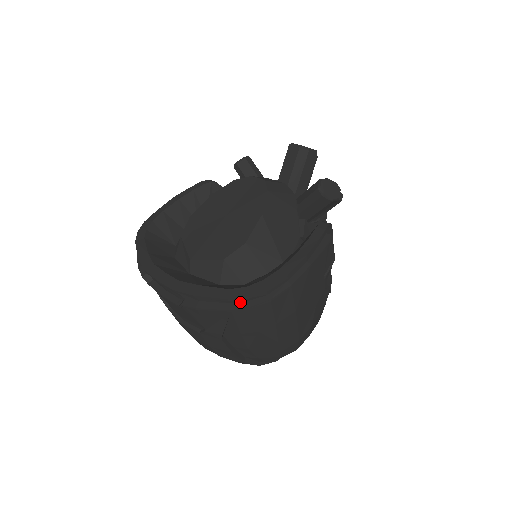
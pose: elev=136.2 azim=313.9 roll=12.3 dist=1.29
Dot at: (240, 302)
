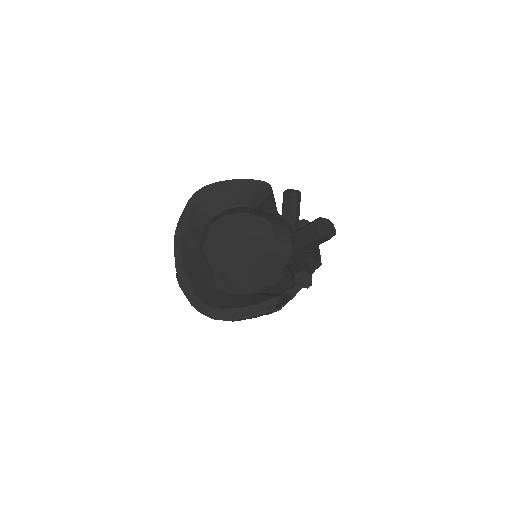
Dot at: occluded
